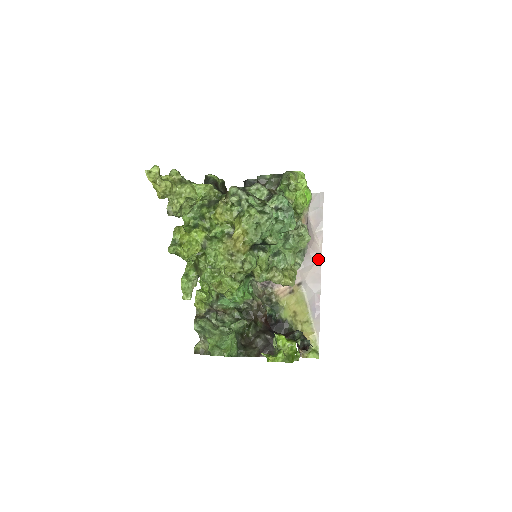
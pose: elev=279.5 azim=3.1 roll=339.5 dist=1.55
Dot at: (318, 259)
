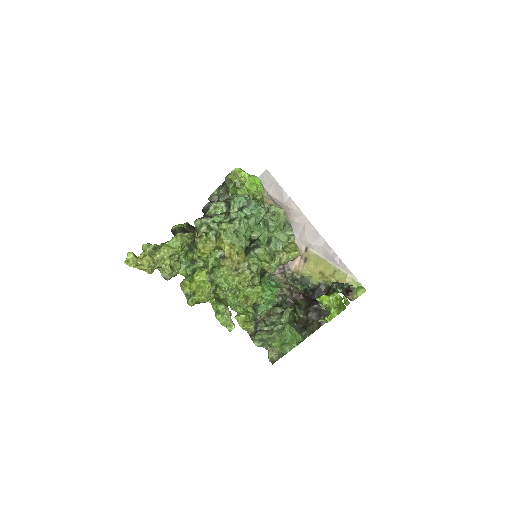
Dot at: (304, 220)
